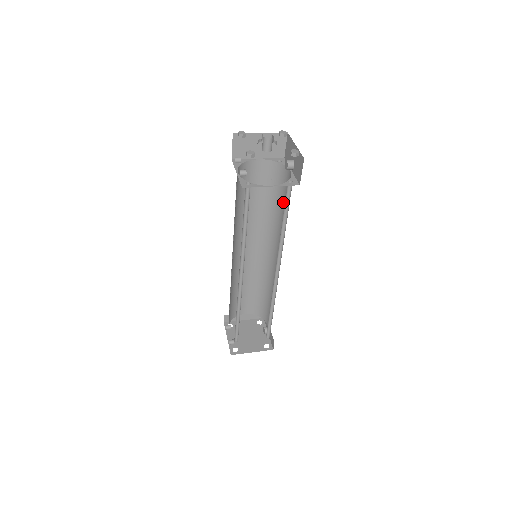
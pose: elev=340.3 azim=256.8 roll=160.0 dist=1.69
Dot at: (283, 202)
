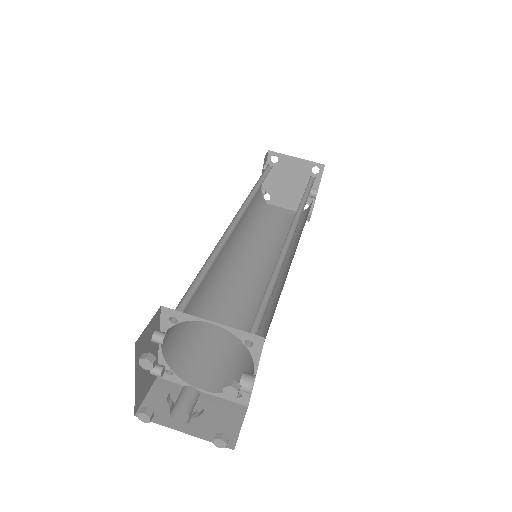
Dot at: occluded
